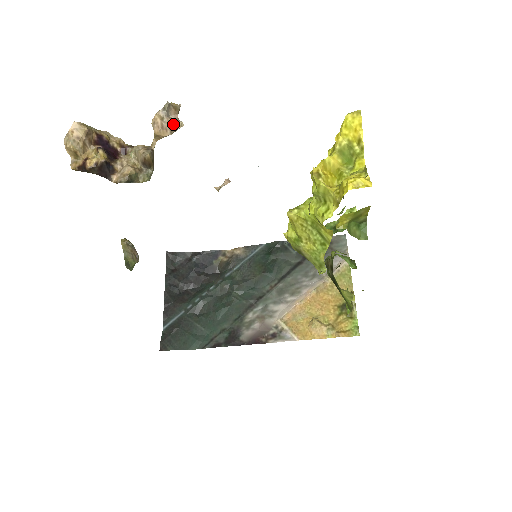
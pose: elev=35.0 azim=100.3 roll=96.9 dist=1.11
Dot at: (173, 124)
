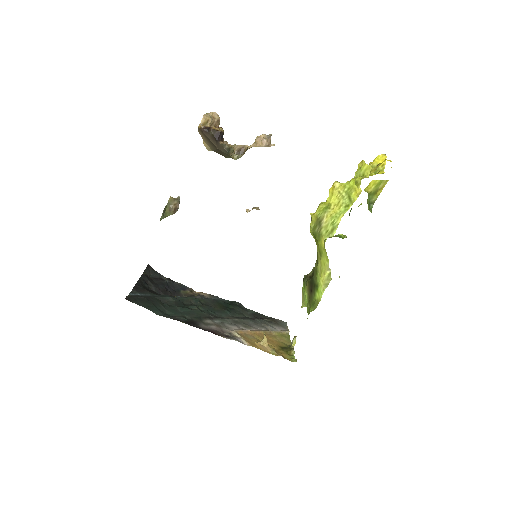
Dot at: (268, 143)
